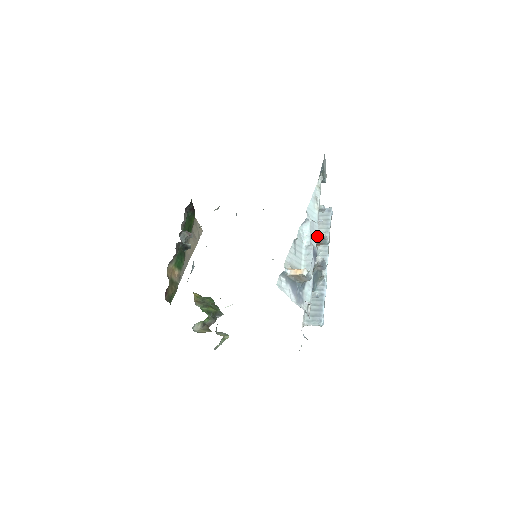
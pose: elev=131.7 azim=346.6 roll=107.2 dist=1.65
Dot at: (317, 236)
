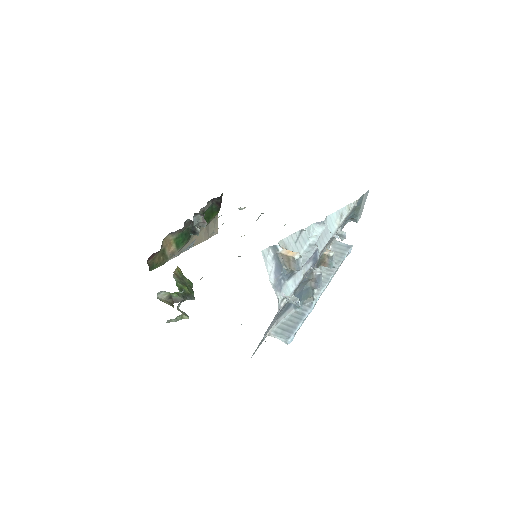
Dot at: (326, 251)
